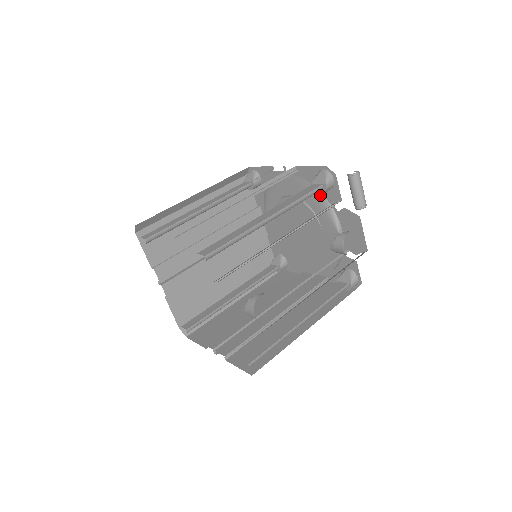
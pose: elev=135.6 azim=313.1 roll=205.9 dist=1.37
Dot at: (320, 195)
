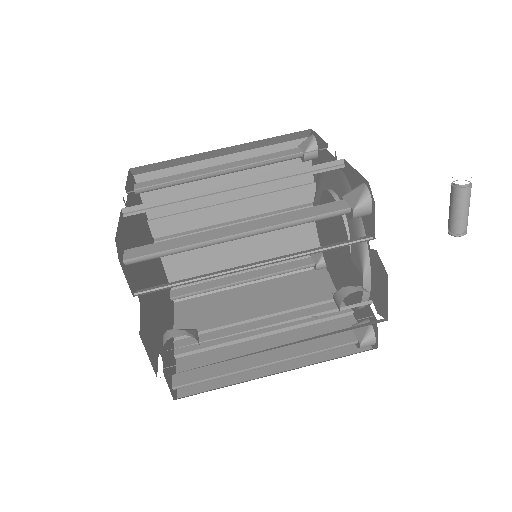
Dot at: occluded
